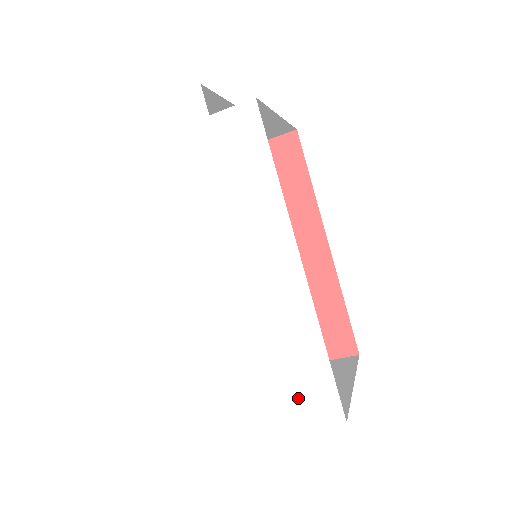
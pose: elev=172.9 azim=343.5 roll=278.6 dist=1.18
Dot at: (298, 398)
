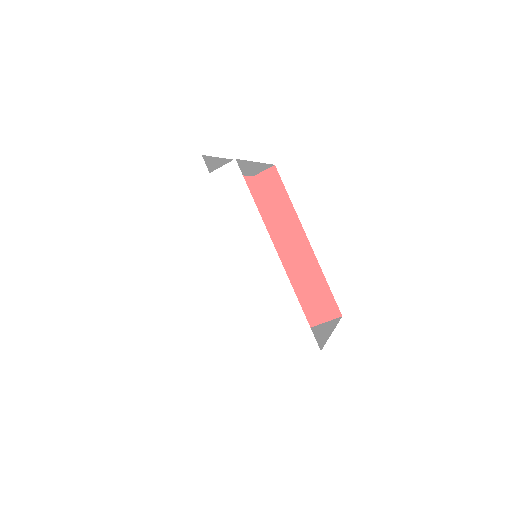
Dot at: (289, 341)
